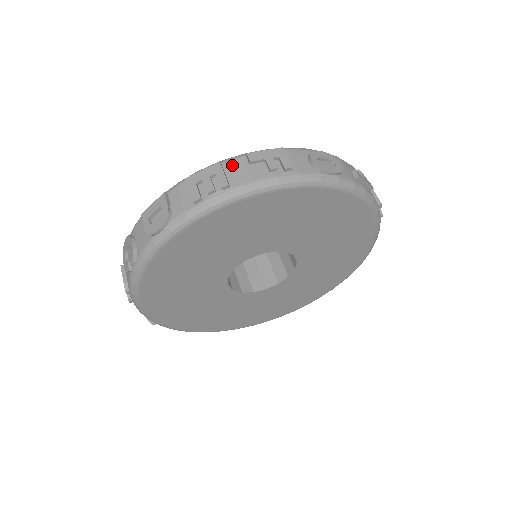
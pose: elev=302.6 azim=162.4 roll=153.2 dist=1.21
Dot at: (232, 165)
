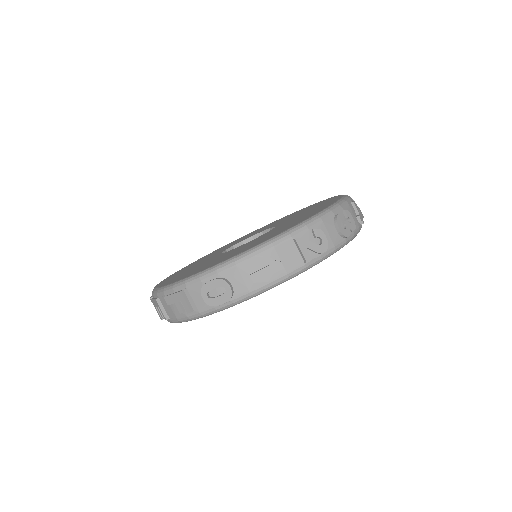
Dot at: (163, 301)
